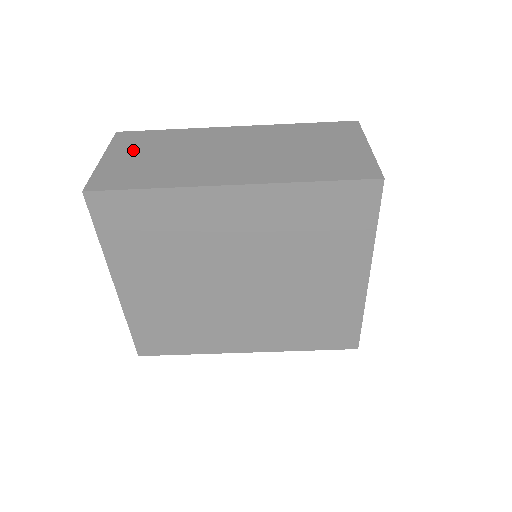
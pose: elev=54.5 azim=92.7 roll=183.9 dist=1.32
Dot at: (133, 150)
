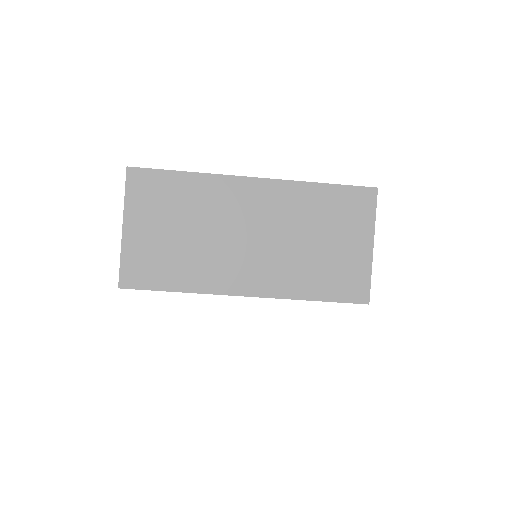
Dot at: (152, 215)
